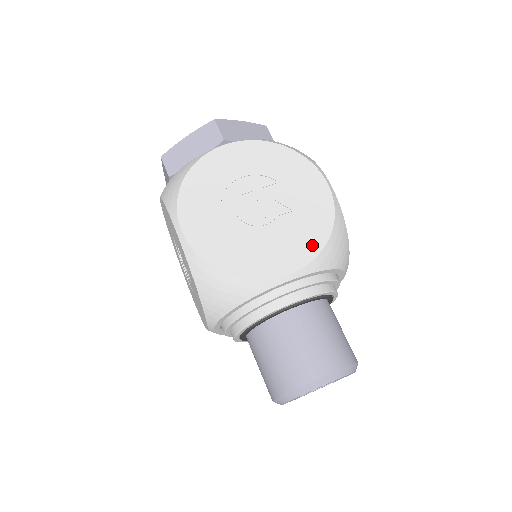
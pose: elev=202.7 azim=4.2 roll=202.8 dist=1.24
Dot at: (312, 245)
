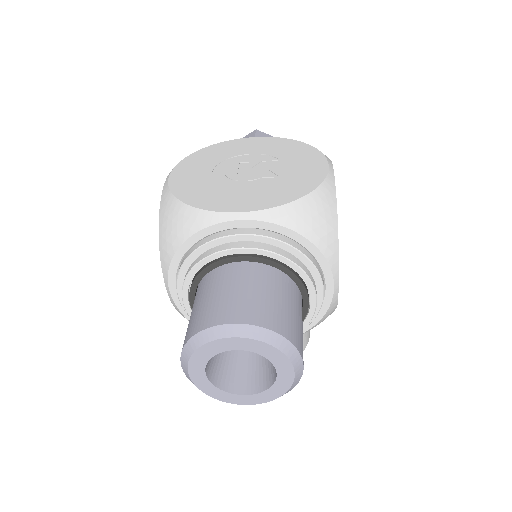
Dot at: (280, 198)
